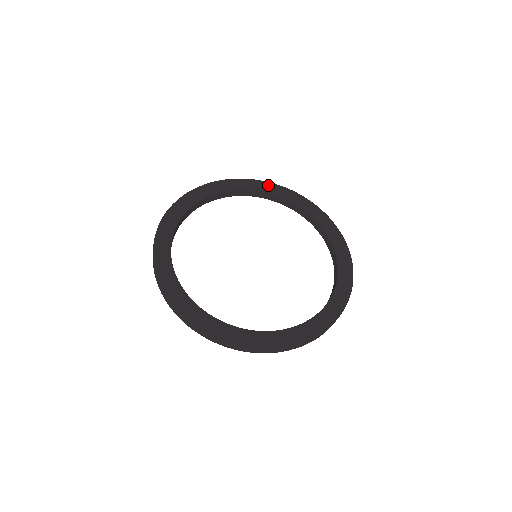
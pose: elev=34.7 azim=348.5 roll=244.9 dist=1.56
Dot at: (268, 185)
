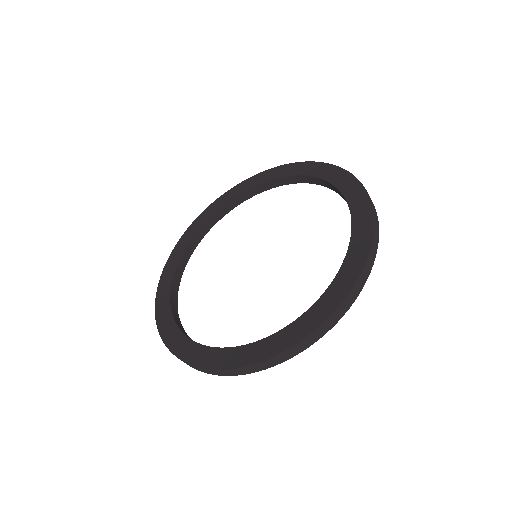
Dot at: (258, 176)
